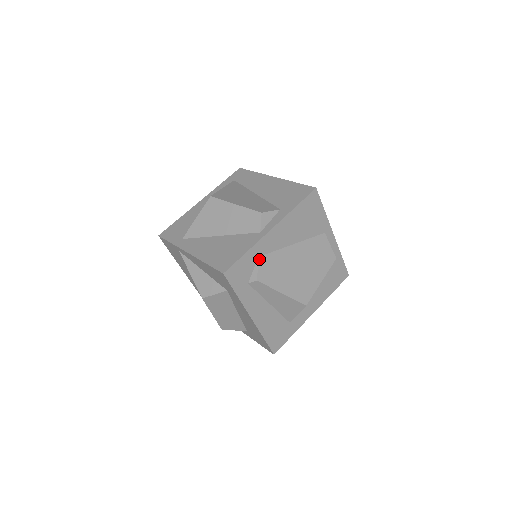
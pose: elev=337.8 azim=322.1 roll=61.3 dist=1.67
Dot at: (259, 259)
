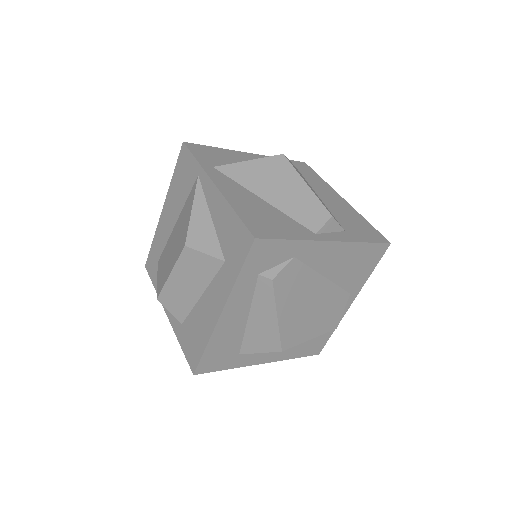
Dot at: (292, 259)
